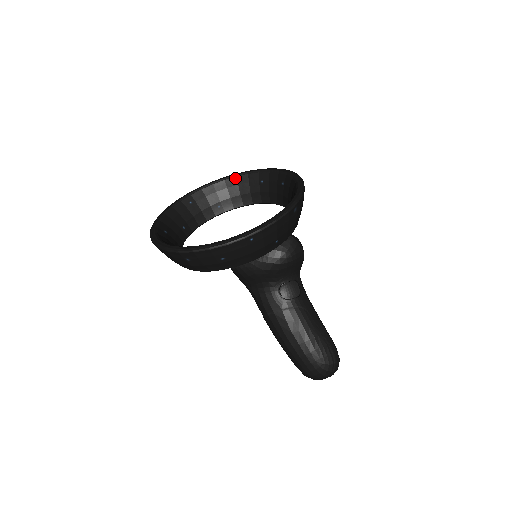
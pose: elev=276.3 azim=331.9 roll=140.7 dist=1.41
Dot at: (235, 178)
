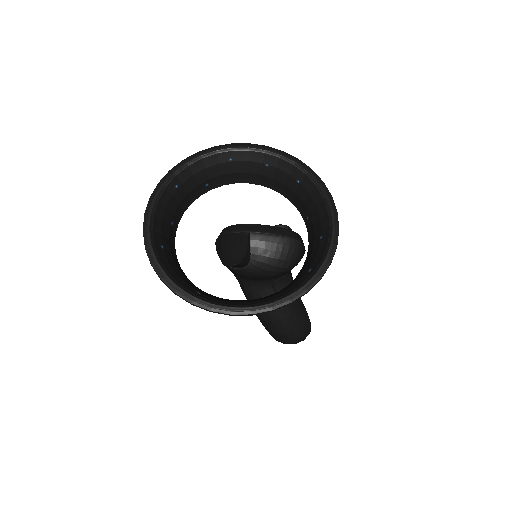
Dot at: (231, 152)
